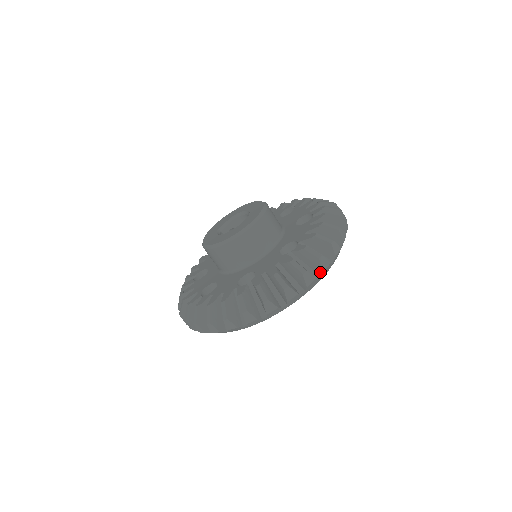
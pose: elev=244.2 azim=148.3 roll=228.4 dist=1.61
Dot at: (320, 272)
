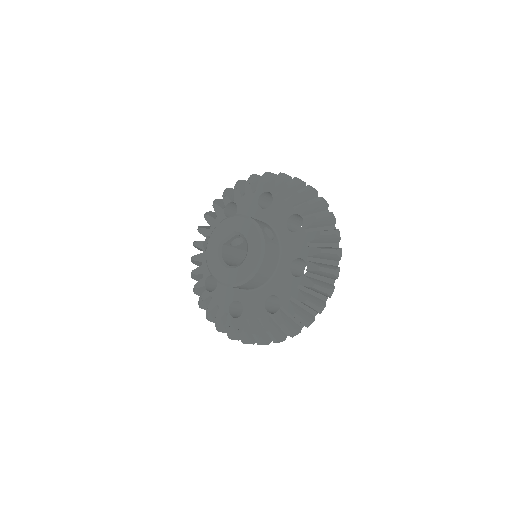
Dot at: occluded
